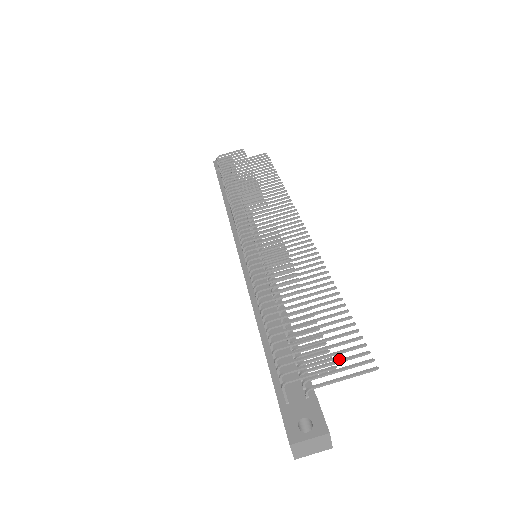
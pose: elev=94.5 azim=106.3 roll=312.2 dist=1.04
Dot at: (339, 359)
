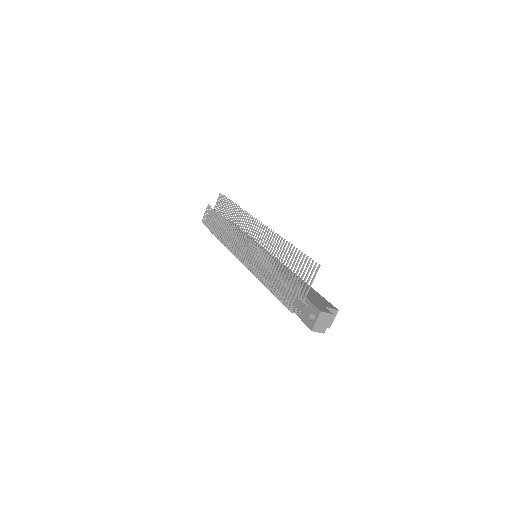
Dot at: (305, 276)
